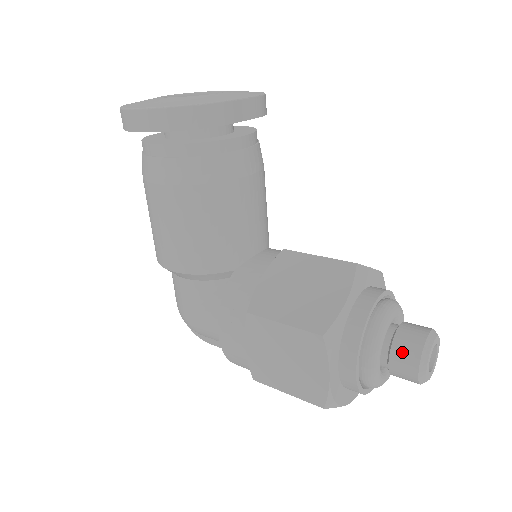
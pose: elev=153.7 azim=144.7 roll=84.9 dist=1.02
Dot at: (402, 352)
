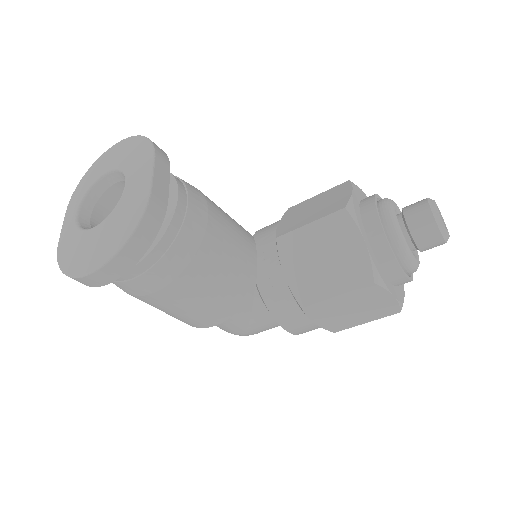
Dot at: (424, 237)
